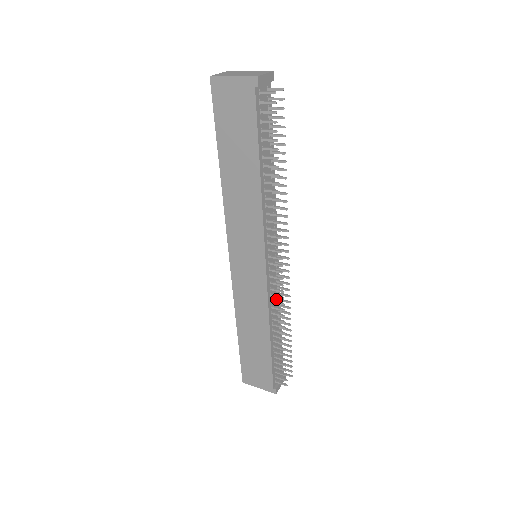
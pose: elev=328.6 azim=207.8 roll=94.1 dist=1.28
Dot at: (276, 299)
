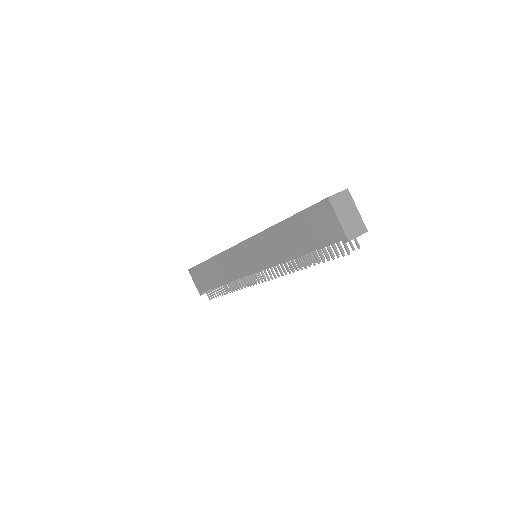
Dot at: occluded
